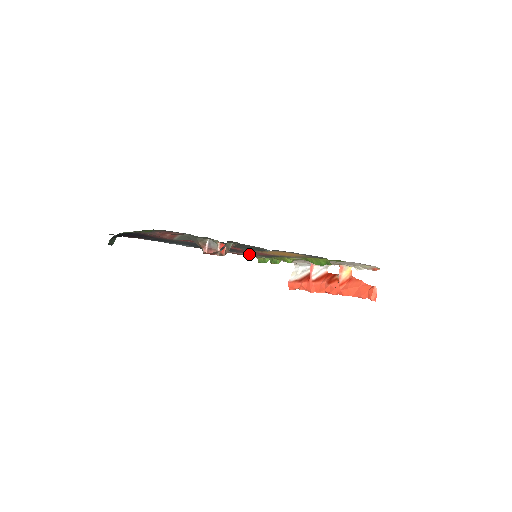
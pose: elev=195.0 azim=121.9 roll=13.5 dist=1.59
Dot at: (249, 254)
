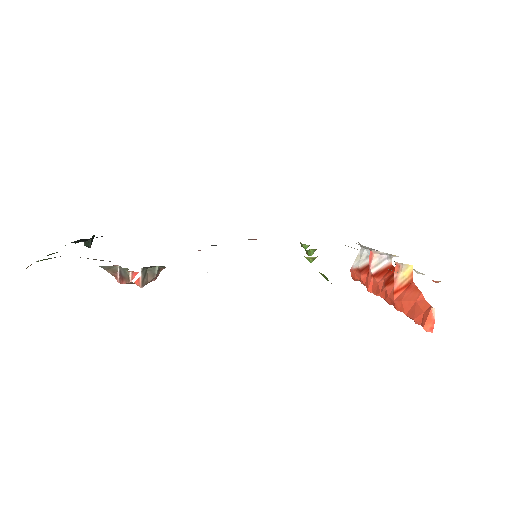
Dot at: occluded
